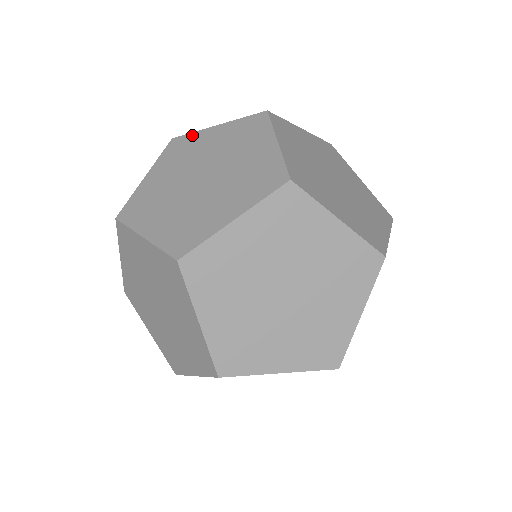
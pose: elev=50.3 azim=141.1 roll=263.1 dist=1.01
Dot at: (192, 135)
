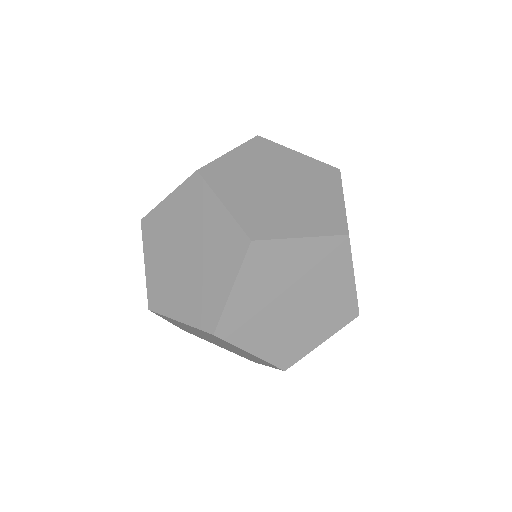
Dot at: (154, 213)
